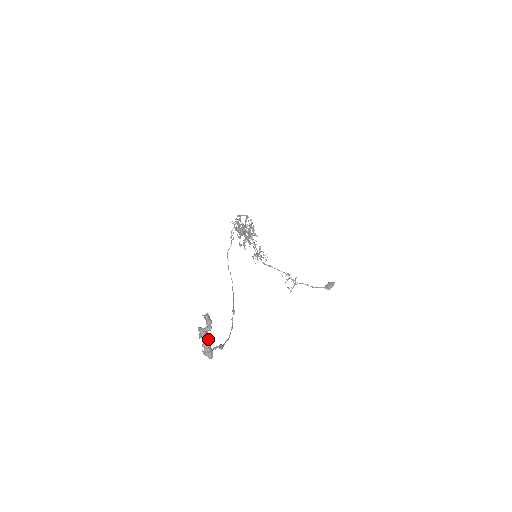
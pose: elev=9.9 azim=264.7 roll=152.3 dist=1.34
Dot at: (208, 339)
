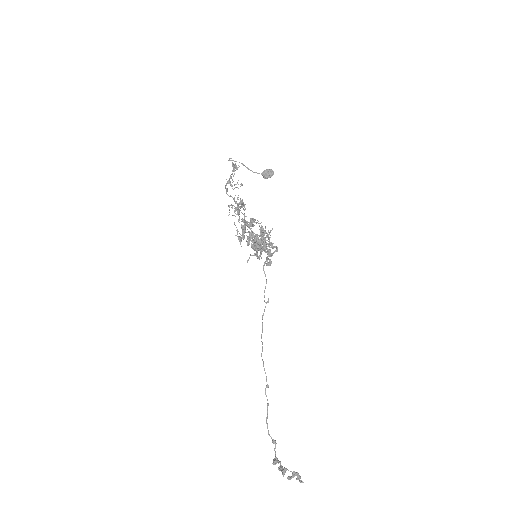
Dot at: (285, 469)
